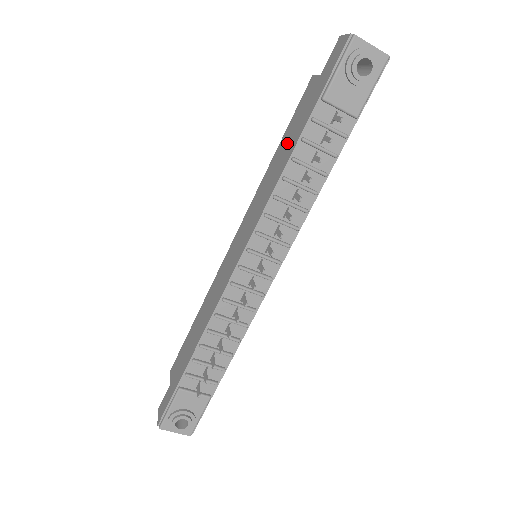
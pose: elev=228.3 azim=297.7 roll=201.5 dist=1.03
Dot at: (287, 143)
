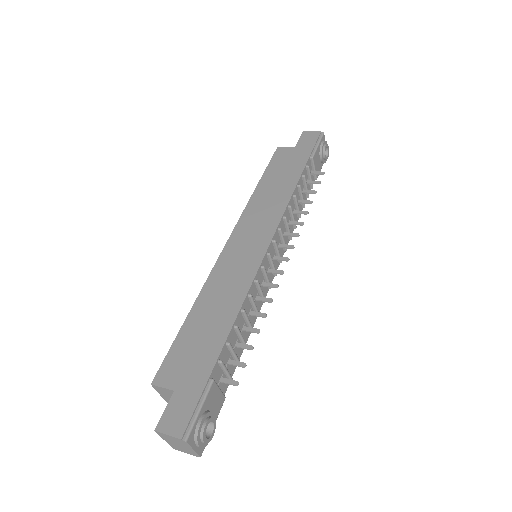
Dot at: (280, 178)
